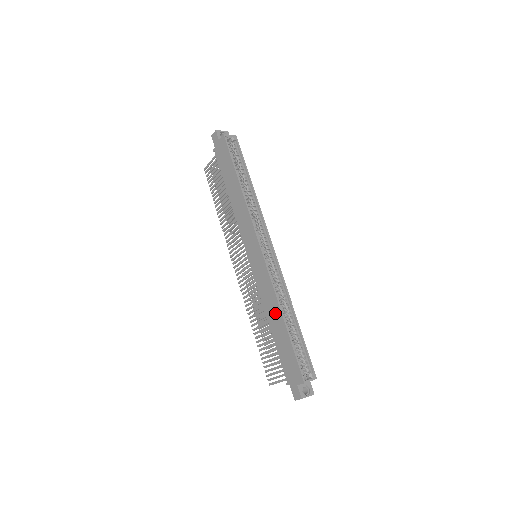
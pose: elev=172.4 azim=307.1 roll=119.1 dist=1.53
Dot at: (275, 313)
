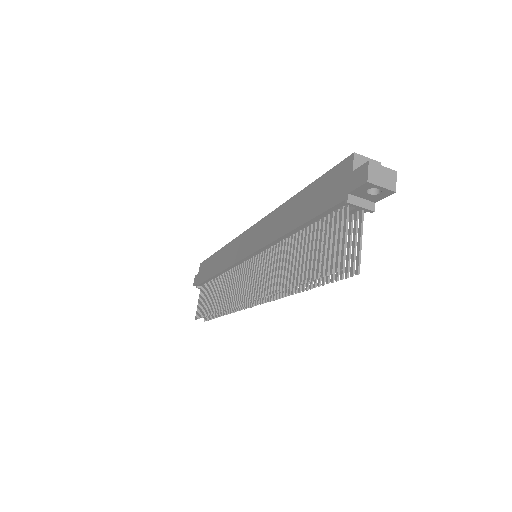
Dot at: (287, 212)
